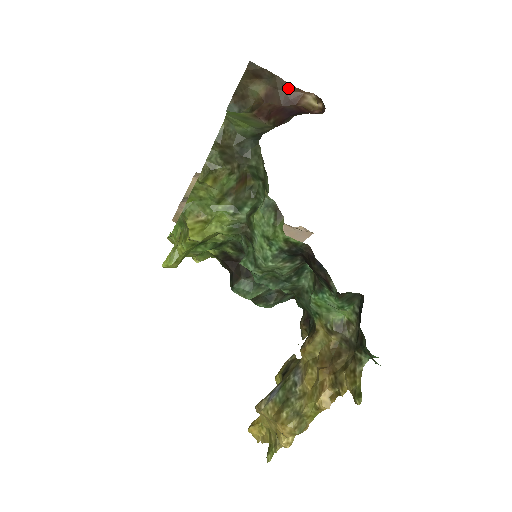
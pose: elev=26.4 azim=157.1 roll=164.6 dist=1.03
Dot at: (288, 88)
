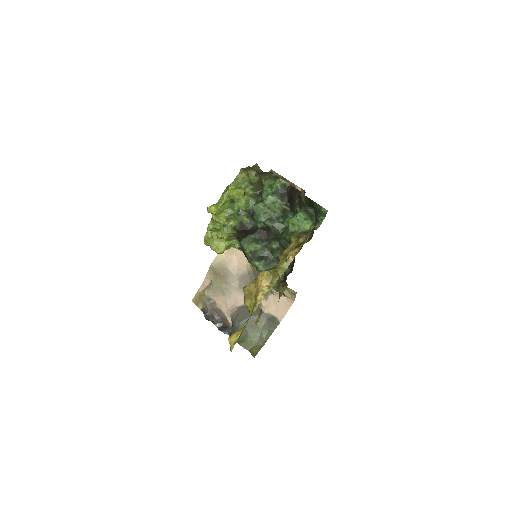
Dot at: (288, 182)
